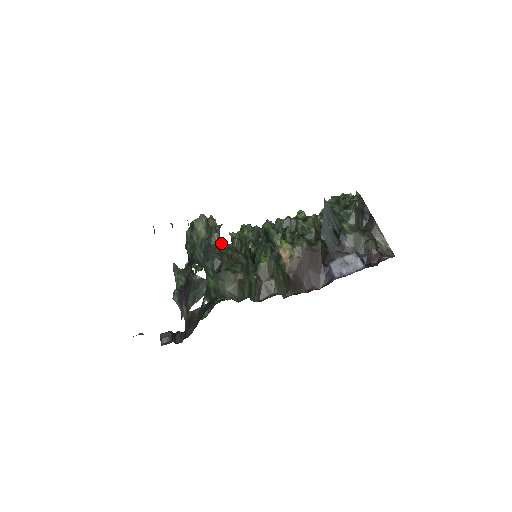
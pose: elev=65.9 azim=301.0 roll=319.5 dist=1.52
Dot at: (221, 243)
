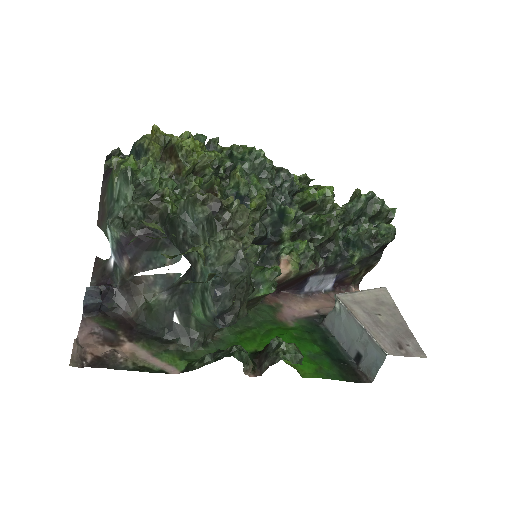
Dot at: (243, 279)
